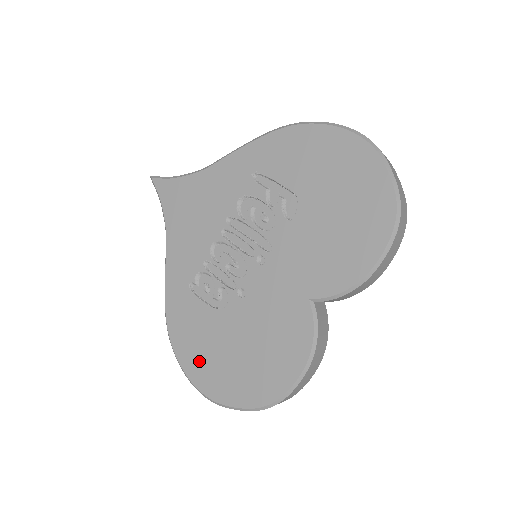
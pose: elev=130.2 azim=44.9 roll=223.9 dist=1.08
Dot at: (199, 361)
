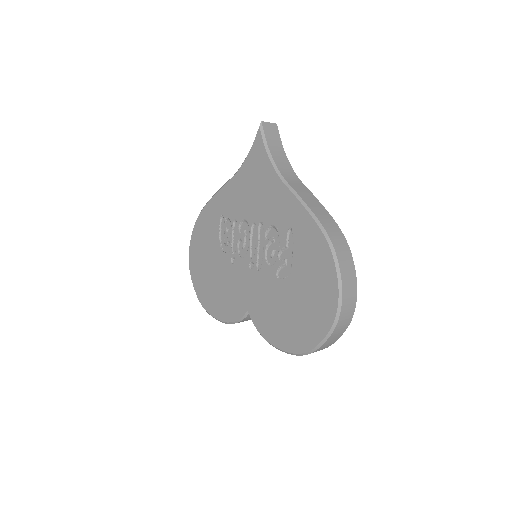
Dot at: (198, 249)
